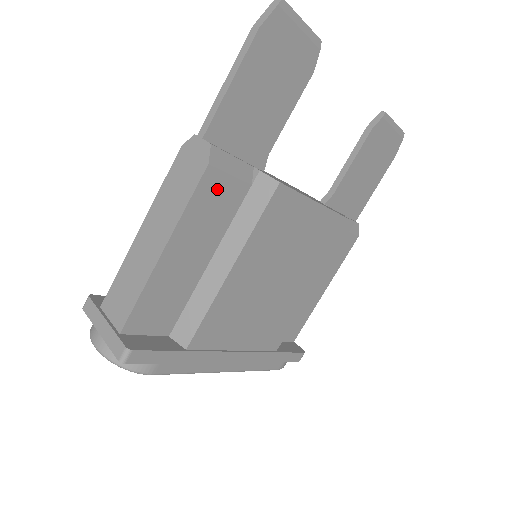
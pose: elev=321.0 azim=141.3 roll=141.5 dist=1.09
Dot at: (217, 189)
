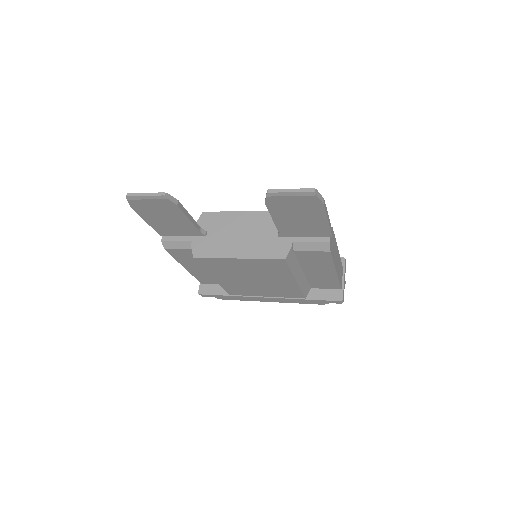
Dot at: (180, 253)
